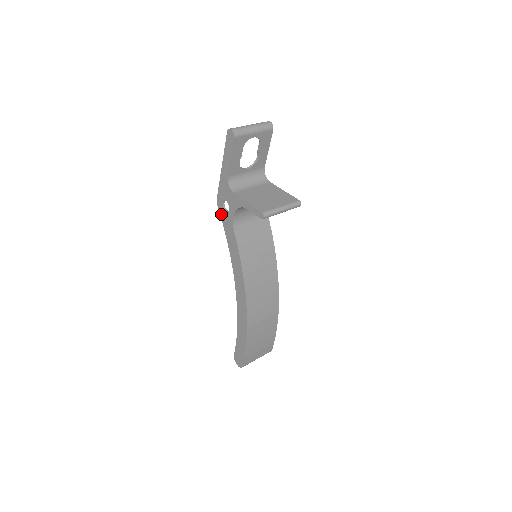
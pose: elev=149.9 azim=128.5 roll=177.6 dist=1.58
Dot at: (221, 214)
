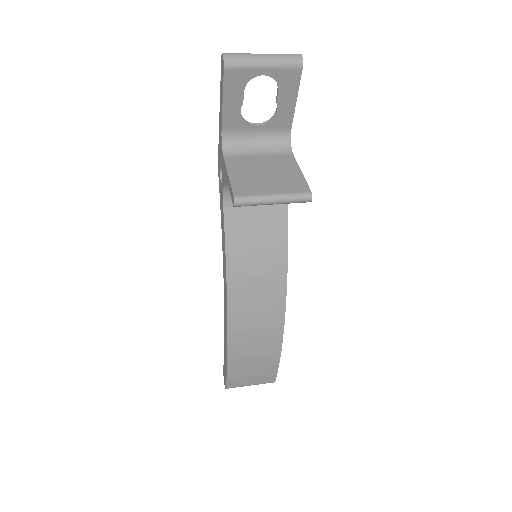
Dot at: (219, 184)
